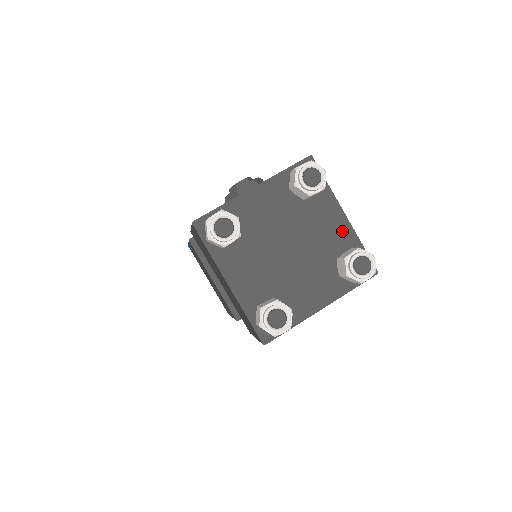
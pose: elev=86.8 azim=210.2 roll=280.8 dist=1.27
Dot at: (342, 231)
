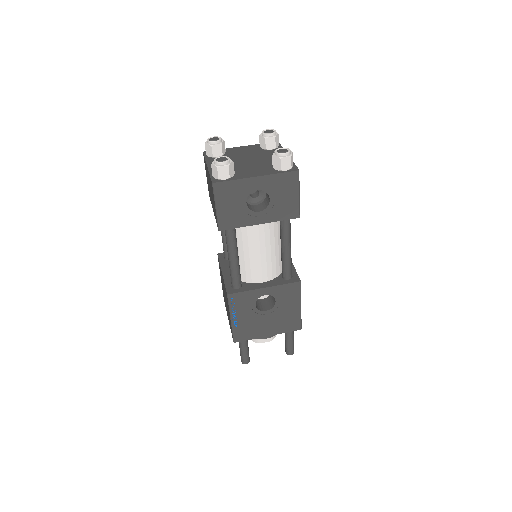
Dot at: occluded
